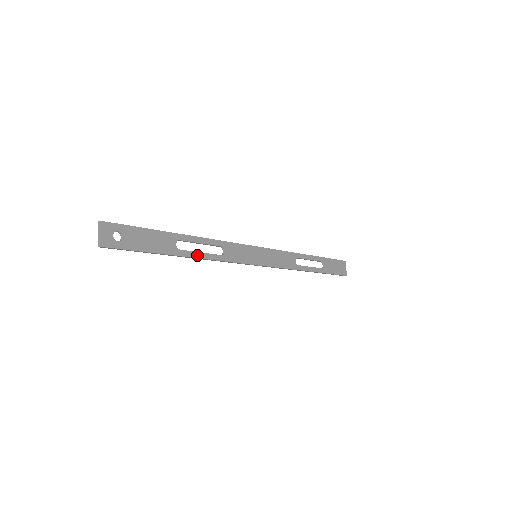
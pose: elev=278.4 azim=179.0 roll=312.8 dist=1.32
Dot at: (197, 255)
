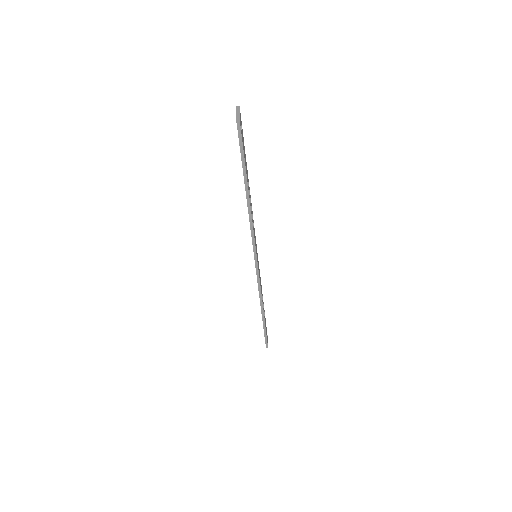
Dot at: (250, 204)
